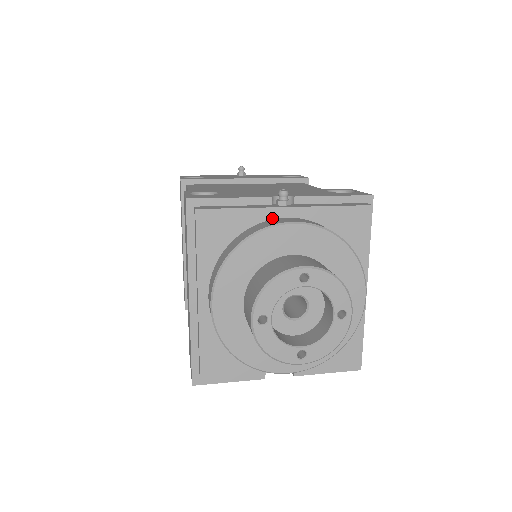
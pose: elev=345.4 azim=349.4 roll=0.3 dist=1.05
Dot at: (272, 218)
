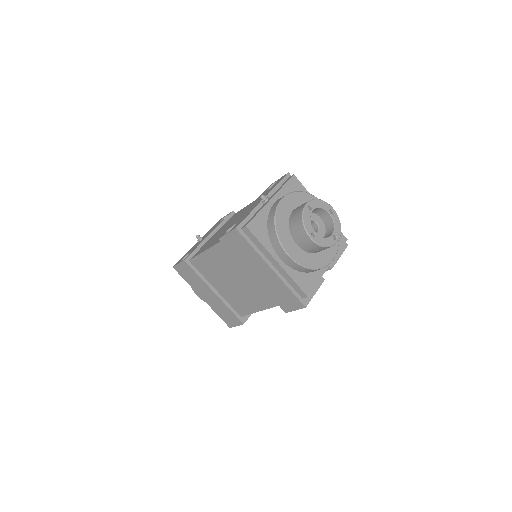
Dot at: (271, 207)
